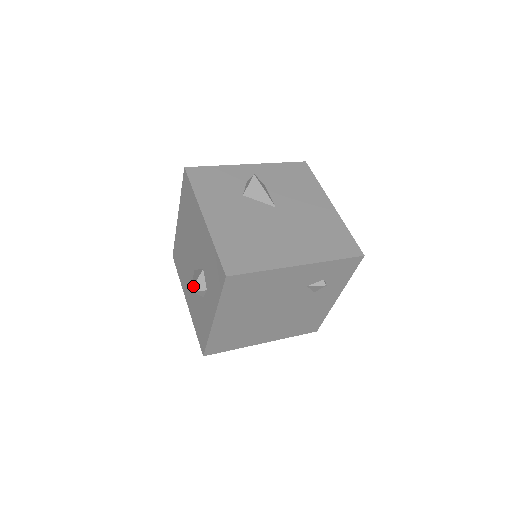
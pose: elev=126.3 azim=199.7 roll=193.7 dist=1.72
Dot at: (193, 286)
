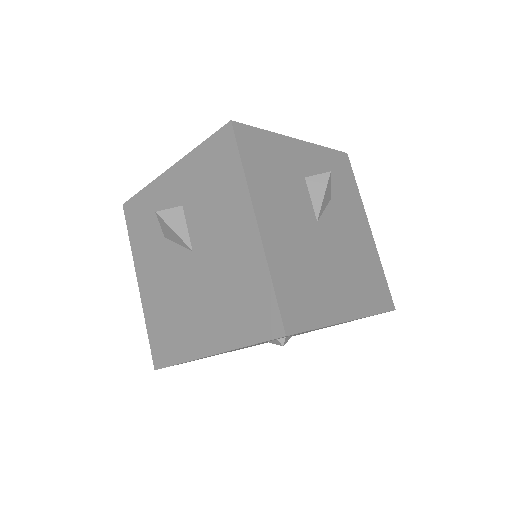
Dot at: occluded
